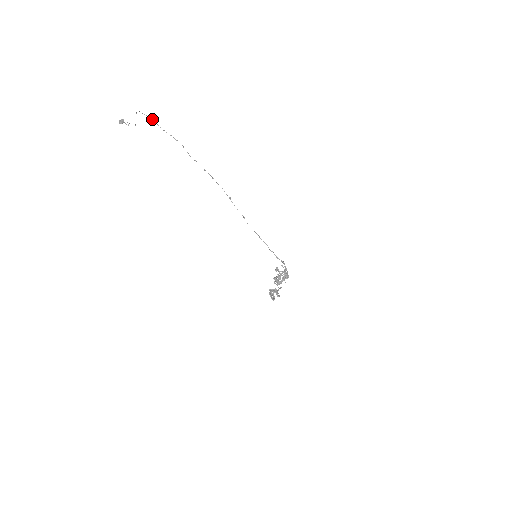
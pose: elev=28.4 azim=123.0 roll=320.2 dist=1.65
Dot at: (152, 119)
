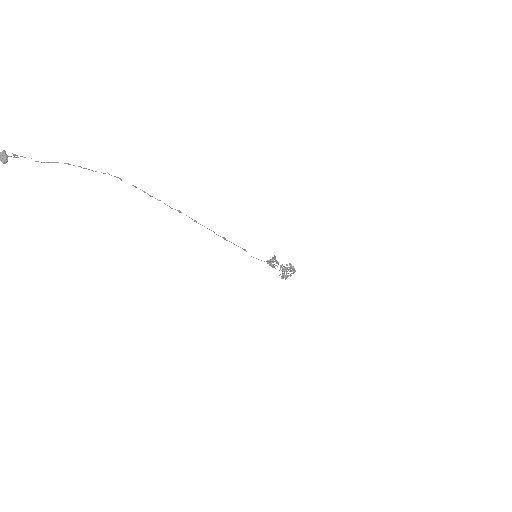
Dot at: (67, 163)
